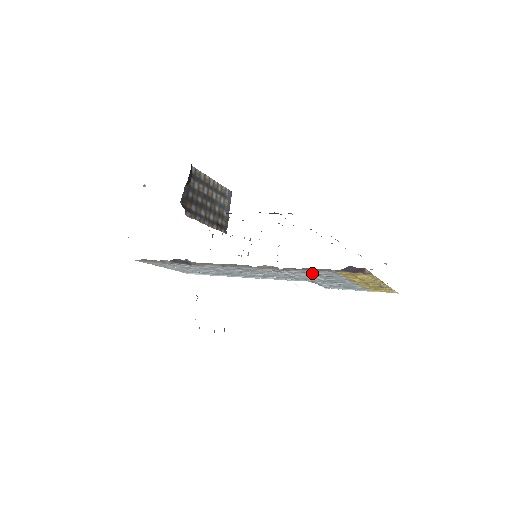
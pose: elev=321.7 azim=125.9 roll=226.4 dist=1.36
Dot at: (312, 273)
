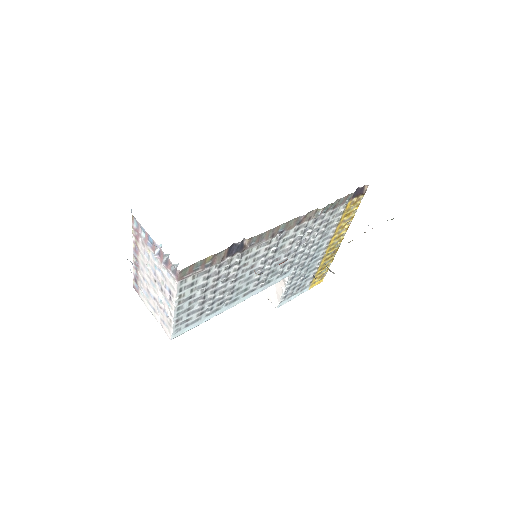
Dot at: (325, 222)
